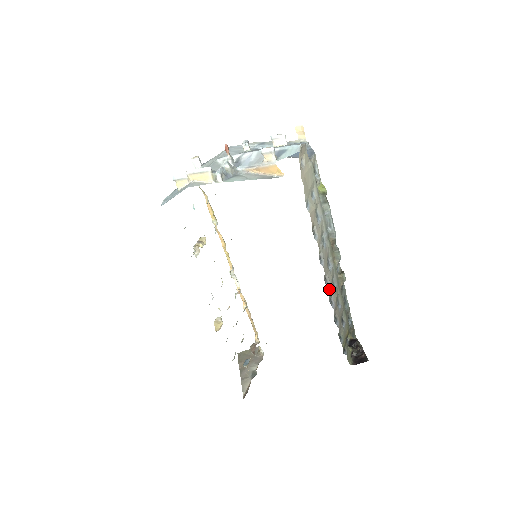
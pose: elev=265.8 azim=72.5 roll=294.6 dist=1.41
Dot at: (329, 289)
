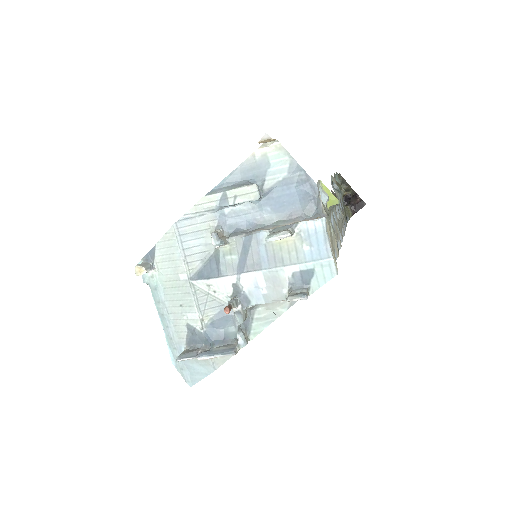
Dot at: (344, 234)
